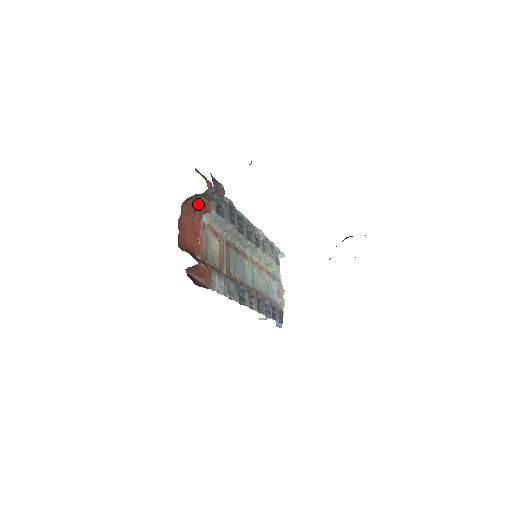
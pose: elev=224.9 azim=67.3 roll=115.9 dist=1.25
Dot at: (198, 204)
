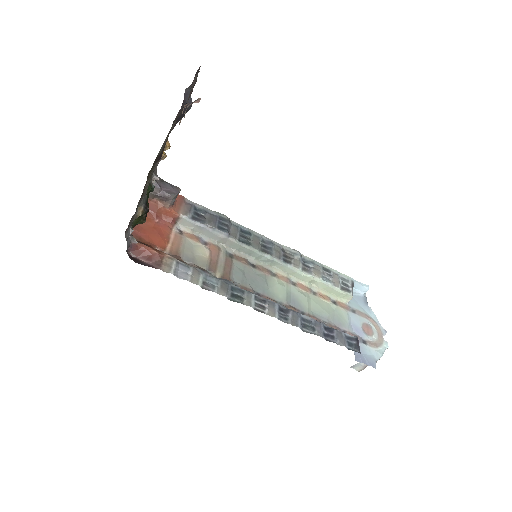
Dot at: (158, 208)
